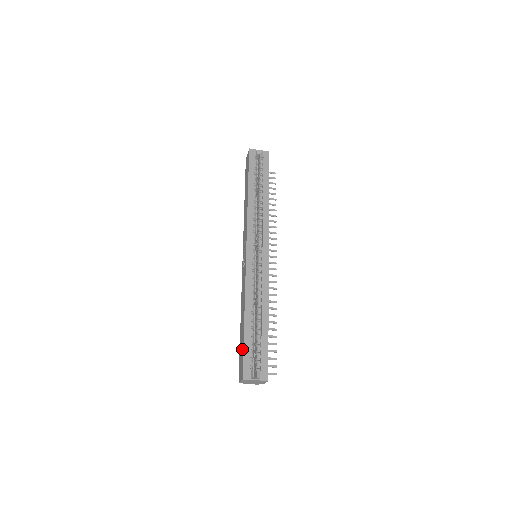
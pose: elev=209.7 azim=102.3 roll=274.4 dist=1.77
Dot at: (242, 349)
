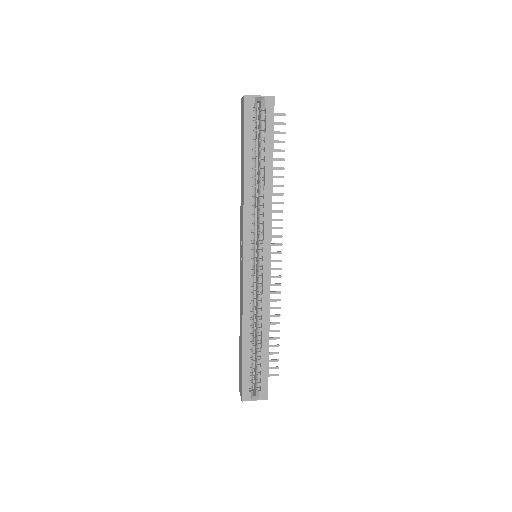
Dot at: (241, 370)
